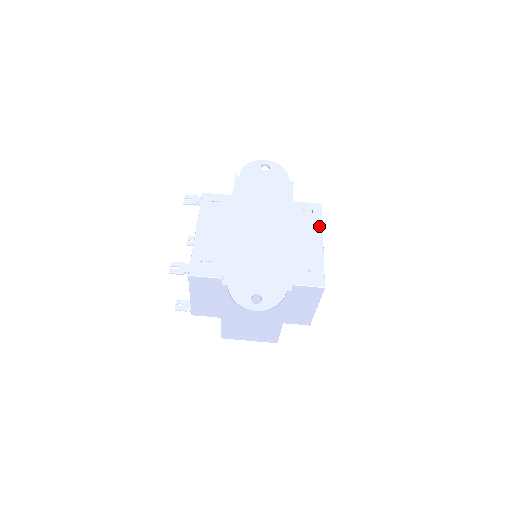
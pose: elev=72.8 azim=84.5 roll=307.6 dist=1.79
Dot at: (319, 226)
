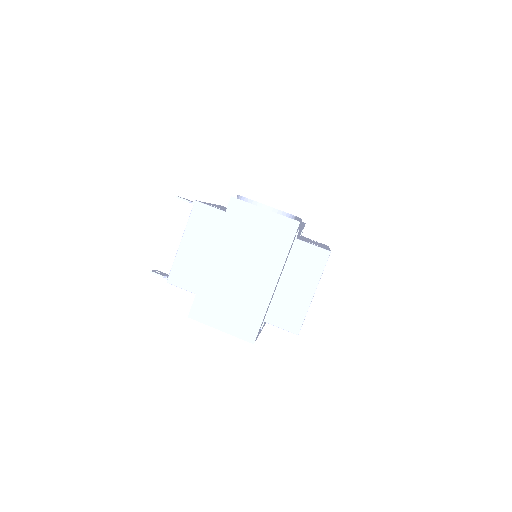
Dot at: occluded
